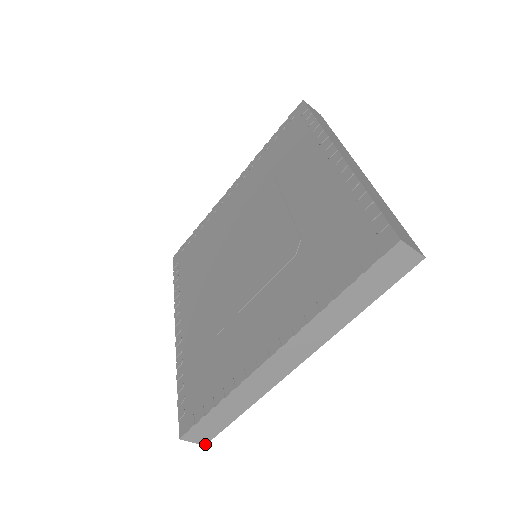
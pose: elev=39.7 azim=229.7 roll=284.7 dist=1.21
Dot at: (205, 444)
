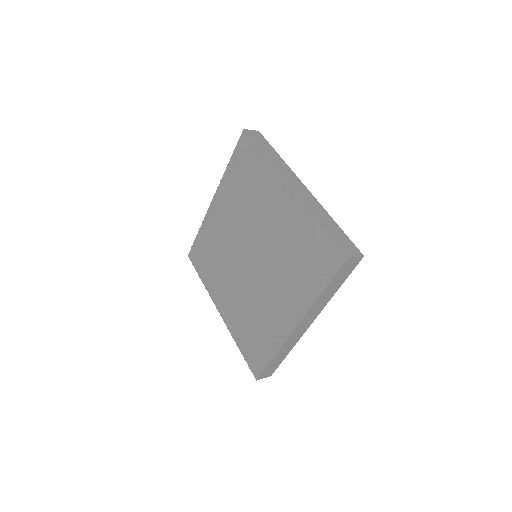
Dot at: occluded
